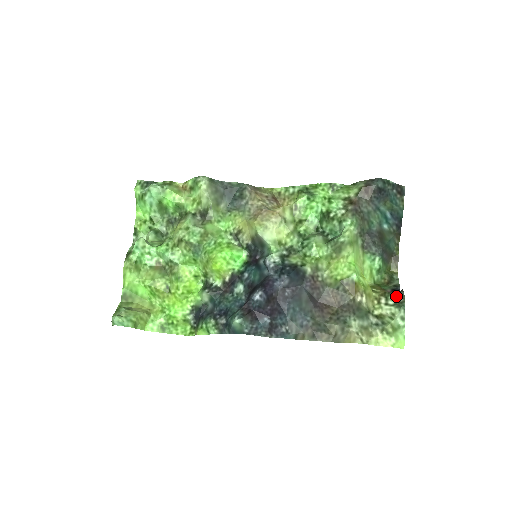
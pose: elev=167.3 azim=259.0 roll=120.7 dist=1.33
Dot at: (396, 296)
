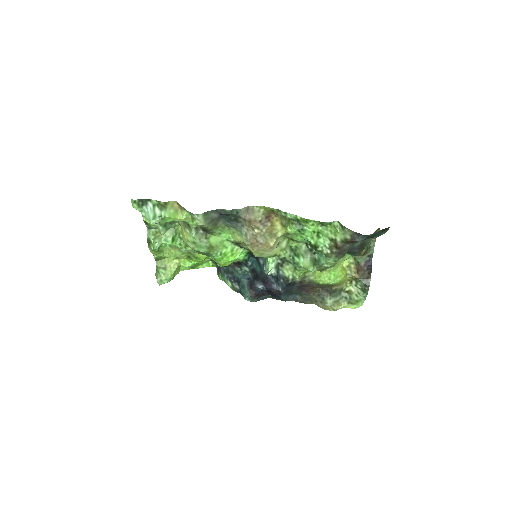
Dot at: (363, 285)
